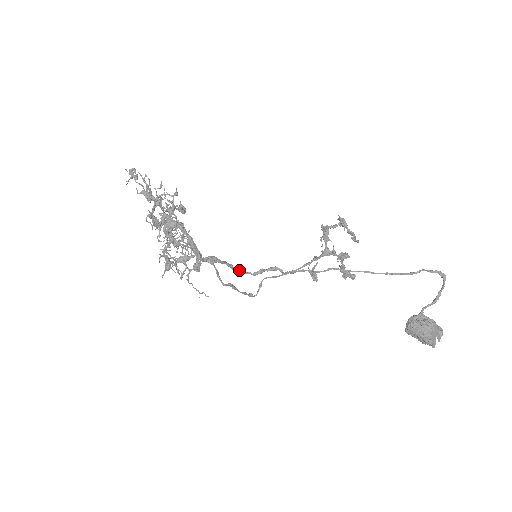
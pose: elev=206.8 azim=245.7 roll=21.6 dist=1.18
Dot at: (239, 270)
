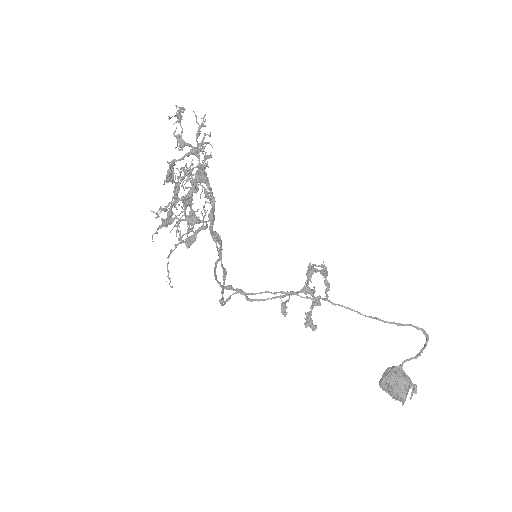
Dot at: (215, 273)
